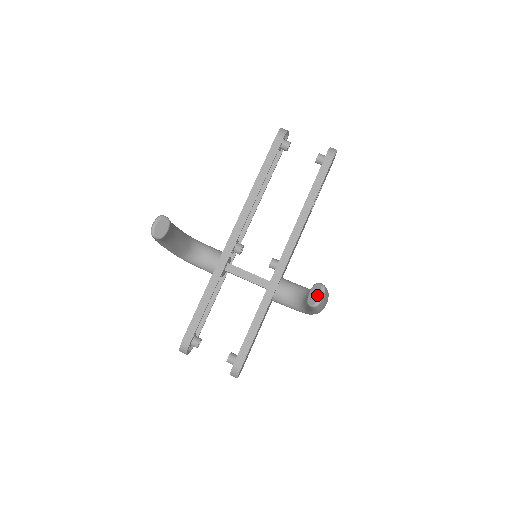
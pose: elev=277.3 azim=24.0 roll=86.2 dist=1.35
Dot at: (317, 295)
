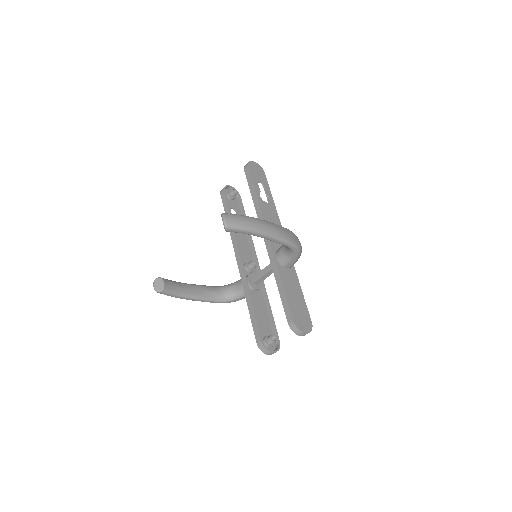
Dot at: occluded
